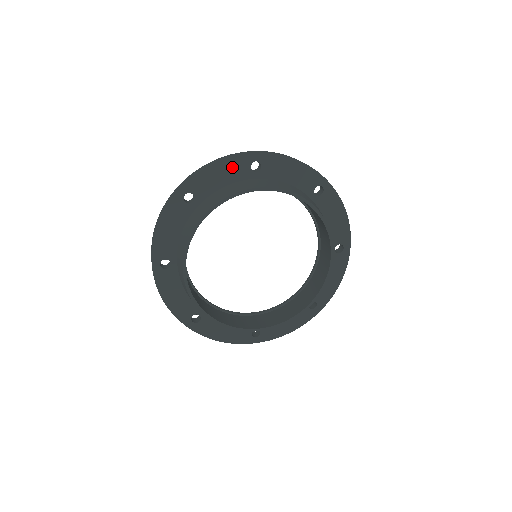
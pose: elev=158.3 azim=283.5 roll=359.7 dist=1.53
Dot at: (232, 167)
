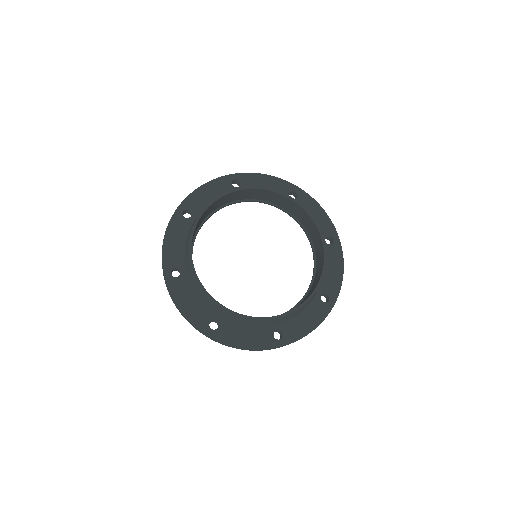
Dot at: (217, 186)
